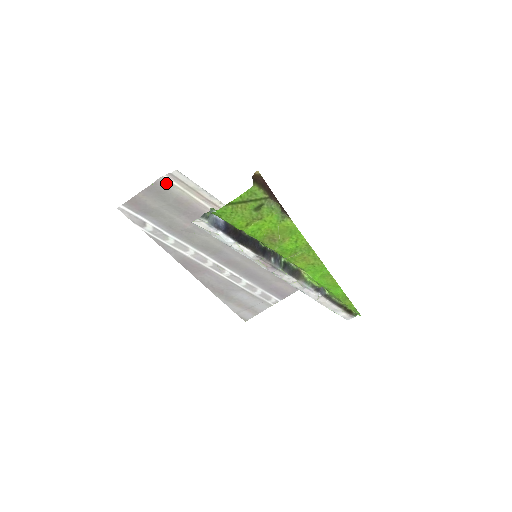
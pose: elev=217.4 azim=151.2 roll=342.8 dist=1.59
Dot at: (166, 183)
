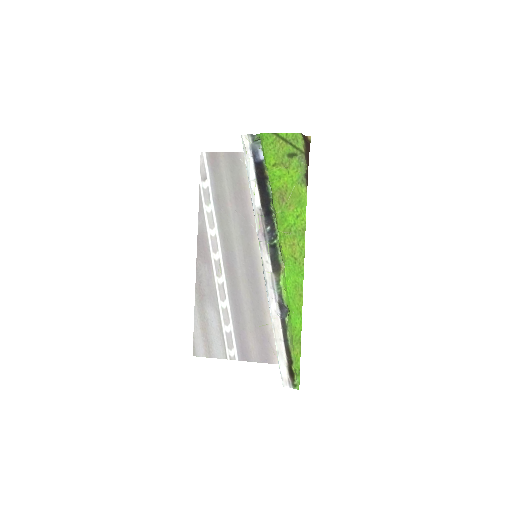
Dot at: (244, 160)
